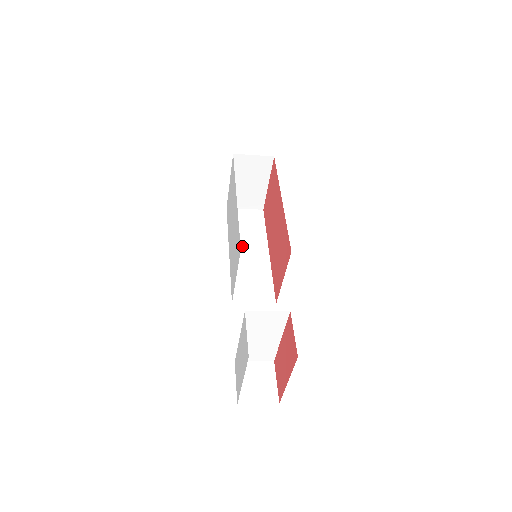
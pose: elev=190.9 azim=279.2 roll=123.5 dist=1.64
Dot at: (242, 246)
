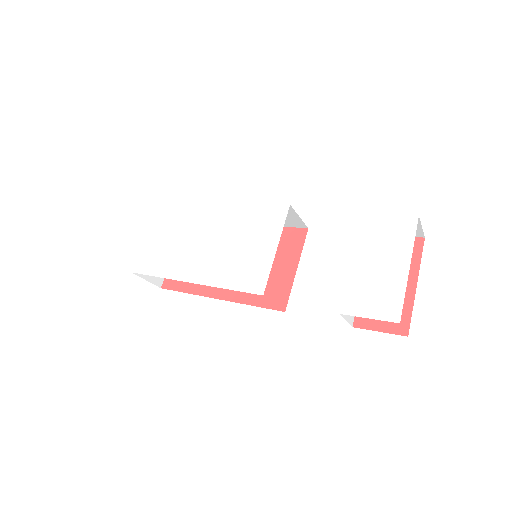
Dot at: occluded
